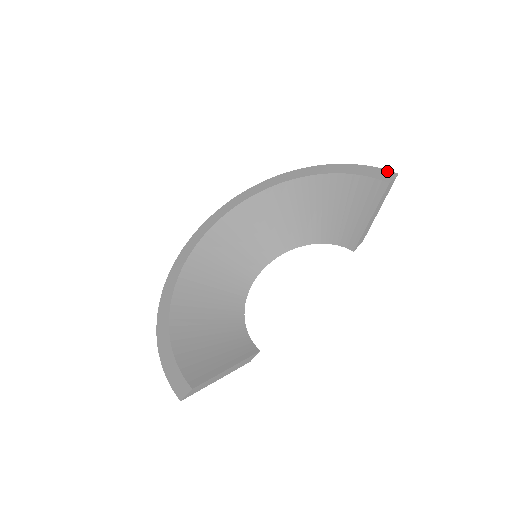
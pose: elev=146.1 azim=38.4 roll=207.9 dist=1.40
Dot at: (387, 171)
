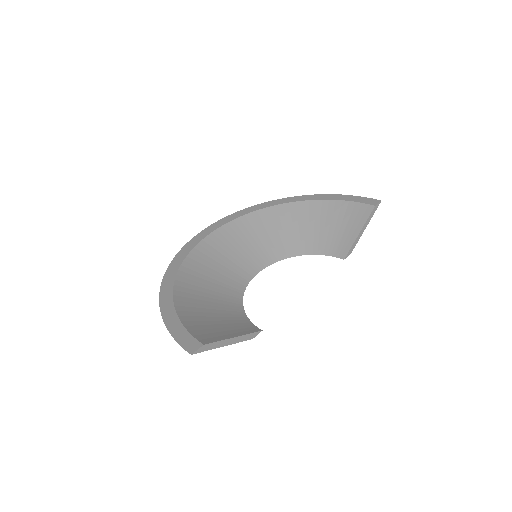
Dot at: (372, 199)
